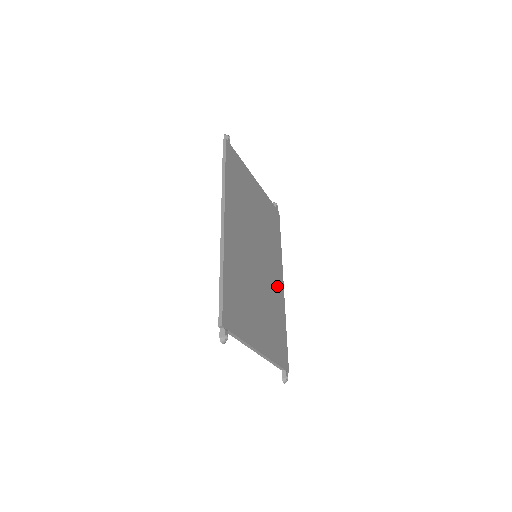
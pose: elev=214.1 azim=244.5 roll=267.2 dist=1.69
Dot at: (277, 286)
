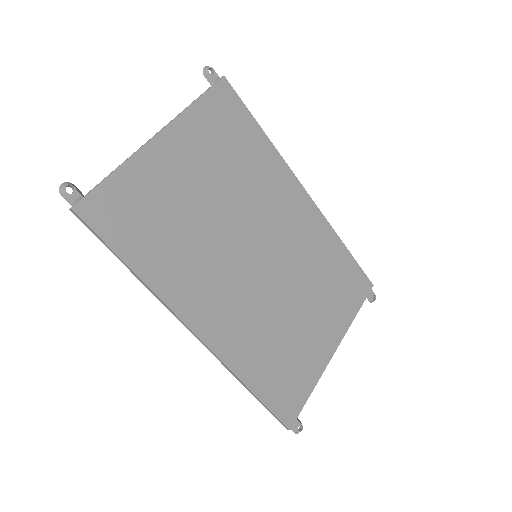
Dot at: (302, 221)
